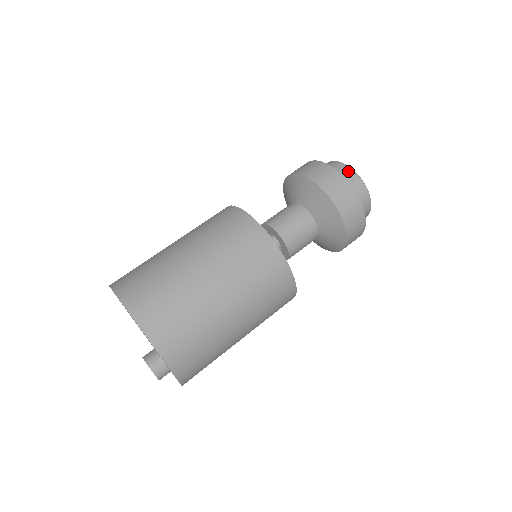
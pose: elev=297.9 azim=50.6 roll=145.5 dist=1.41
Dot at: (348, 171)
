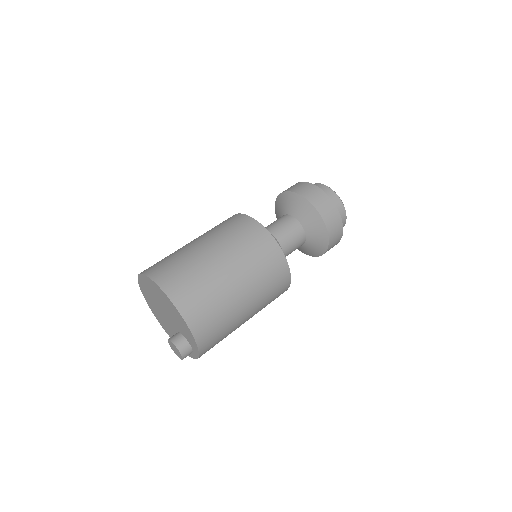
Dot at: (316, 185)
